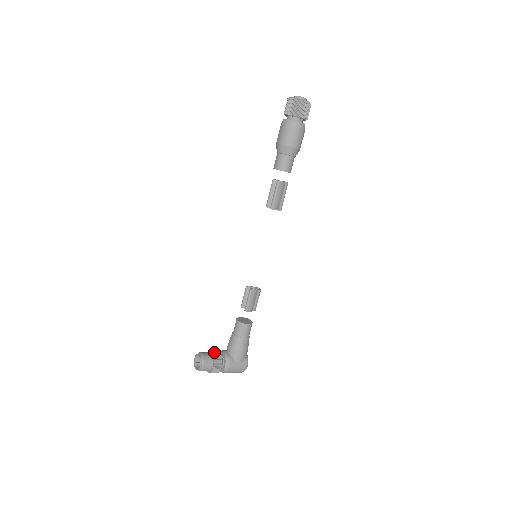
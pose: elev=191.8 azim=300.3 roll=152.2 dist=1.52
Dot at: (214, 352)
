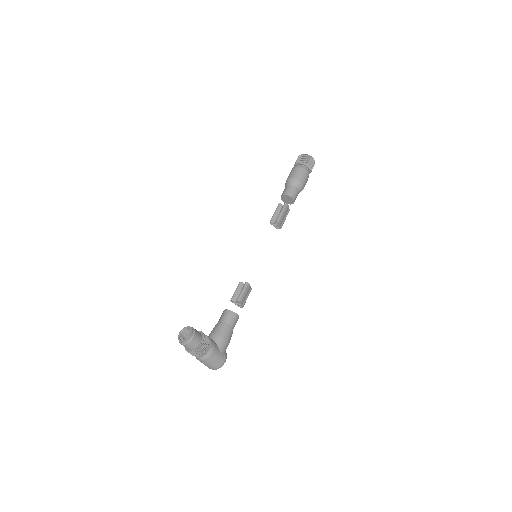
Dot at: (201, 331)
